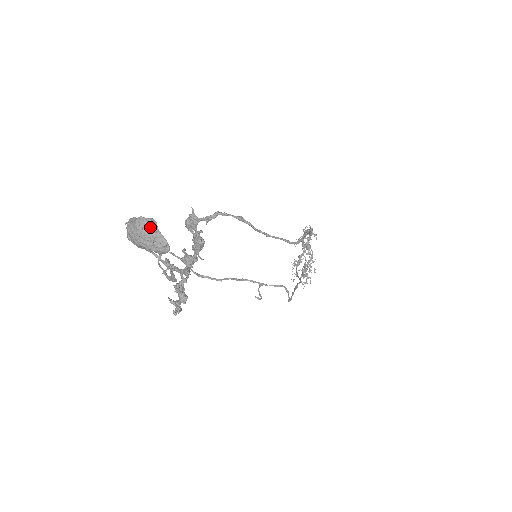
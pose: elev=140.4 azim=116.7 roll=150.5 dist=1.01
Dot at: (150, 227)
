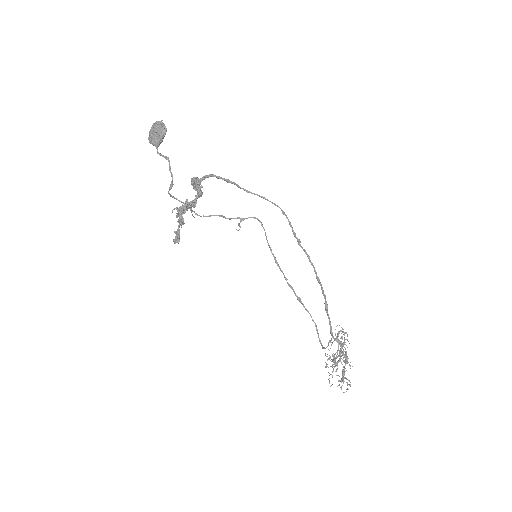
Dot at: (160, 124)
